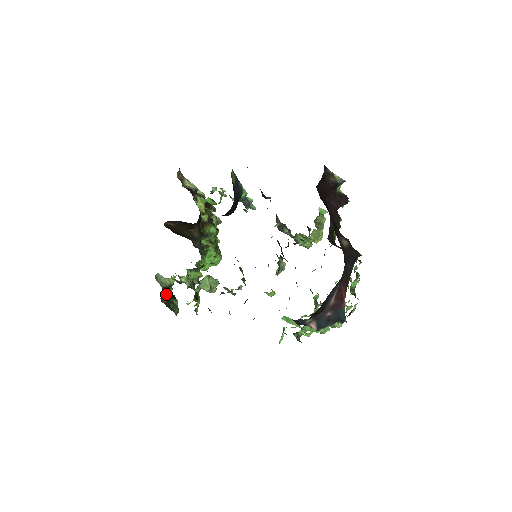
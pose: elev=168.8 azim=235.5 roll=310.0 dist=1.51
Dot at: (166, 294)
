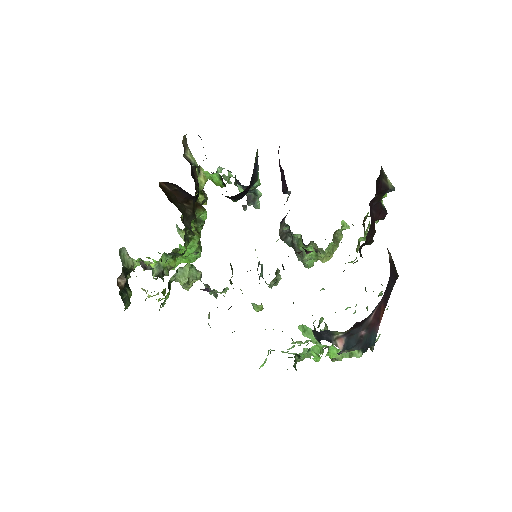
Dot at: occluded
